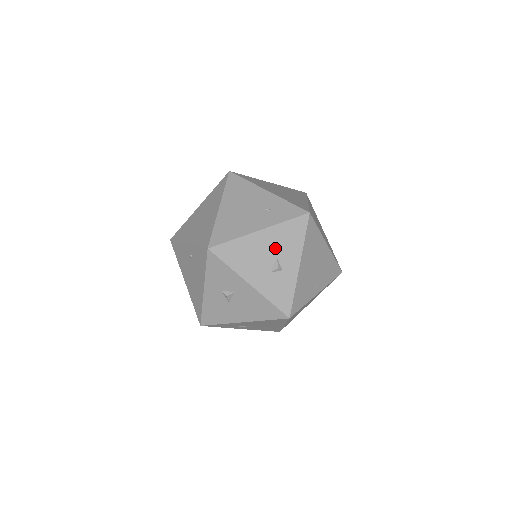
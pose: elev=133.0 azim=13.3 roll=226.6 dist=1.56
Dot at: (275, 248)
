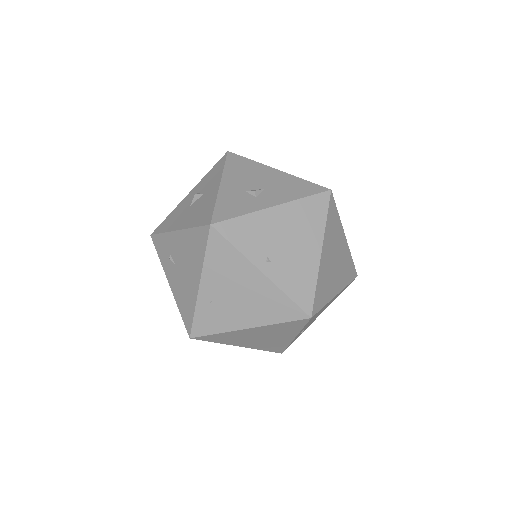
Dot at: (272, 184)
